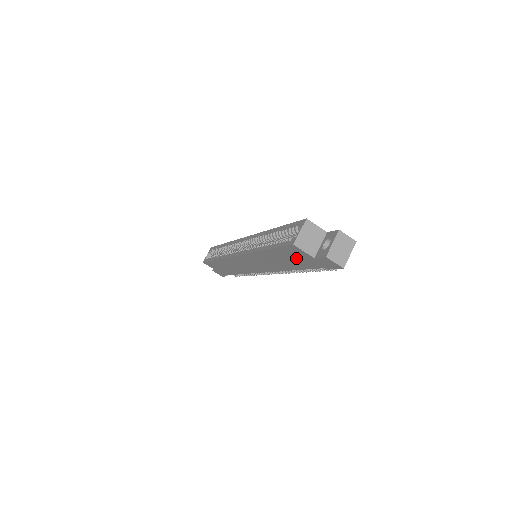
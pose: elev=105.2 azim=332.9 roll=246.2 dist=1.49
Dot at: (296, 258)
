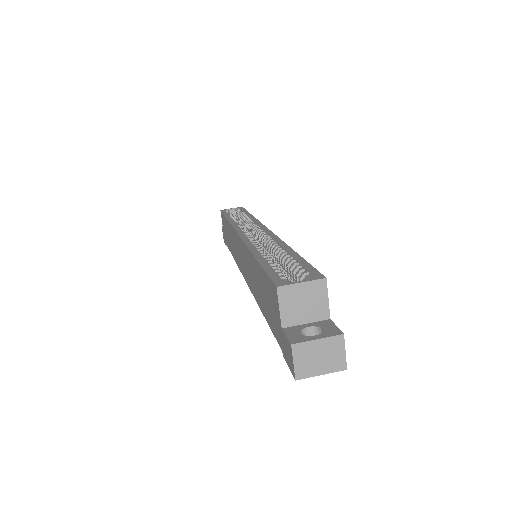
Dot at: (270, 304)
